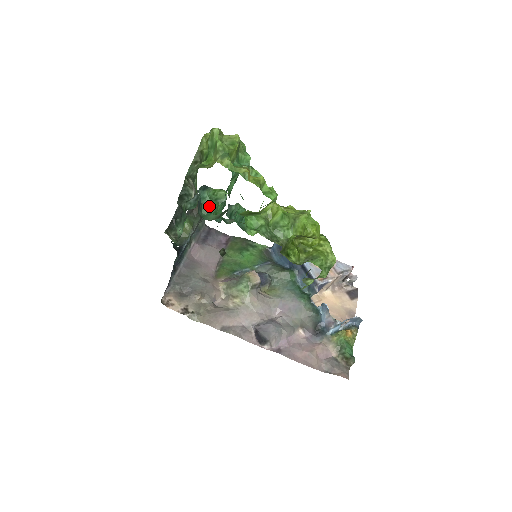
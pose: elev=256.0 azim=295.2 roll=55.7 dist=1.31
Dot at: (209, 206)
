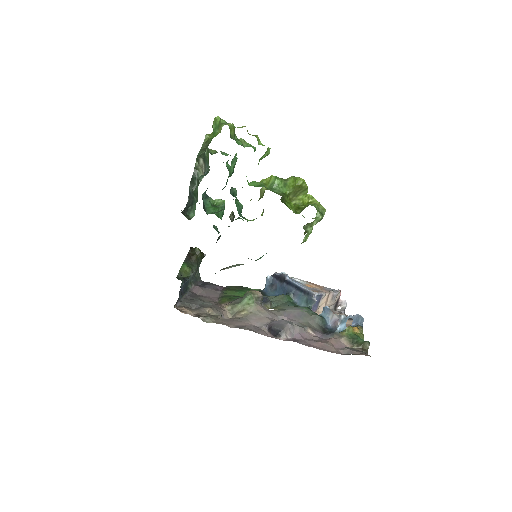
Dot at: (212, 209)
